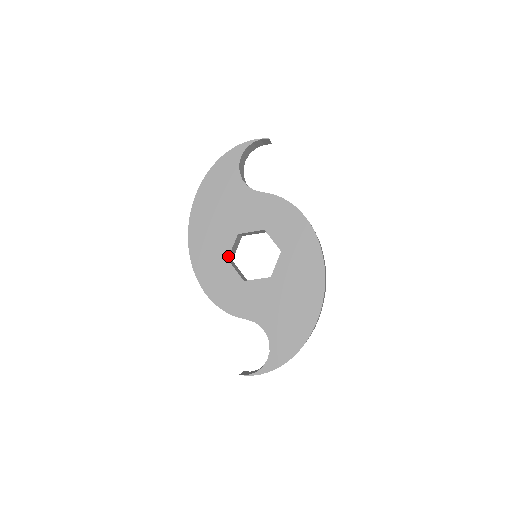
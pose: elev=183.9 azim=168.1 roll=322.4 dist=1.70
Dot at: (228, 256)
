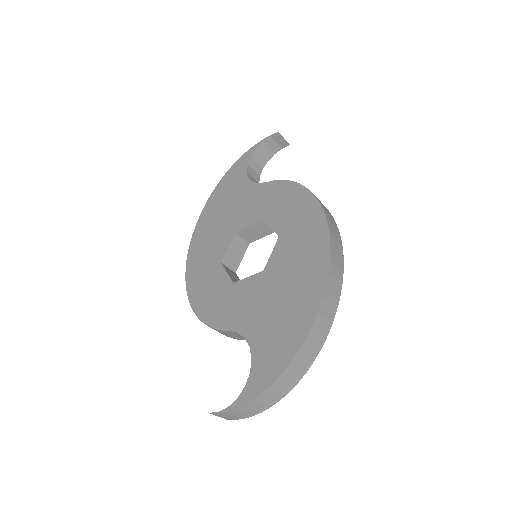
Dot at: (222, 259)
